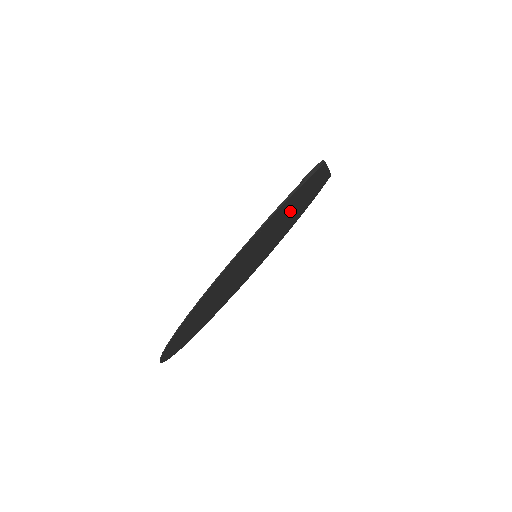
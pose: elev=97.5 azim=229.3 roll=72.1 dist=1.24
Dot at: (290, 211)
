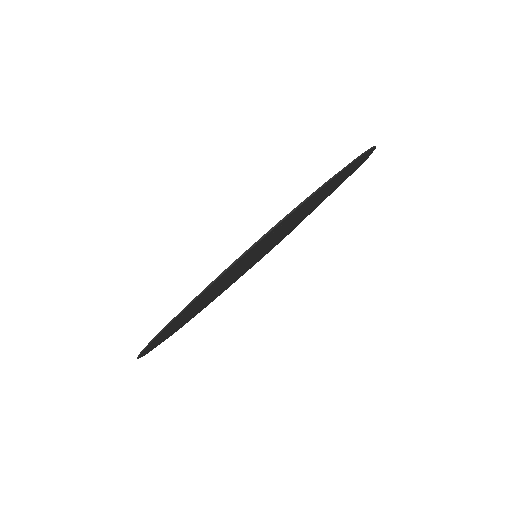
Dot at: occluded
